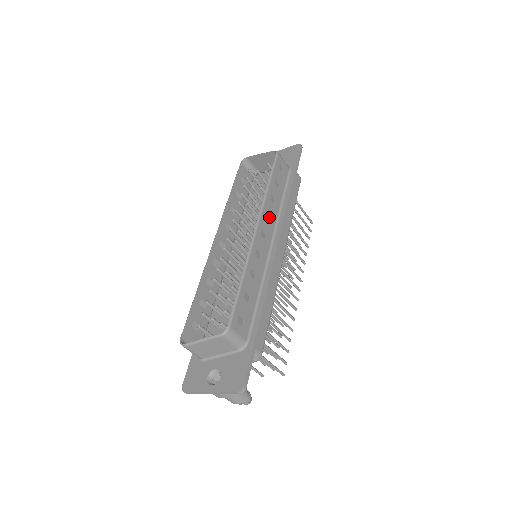
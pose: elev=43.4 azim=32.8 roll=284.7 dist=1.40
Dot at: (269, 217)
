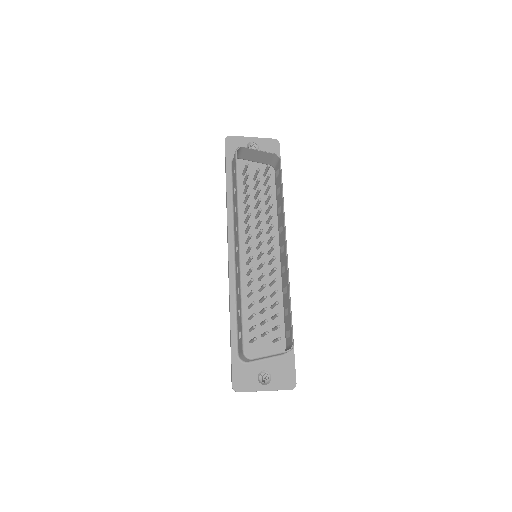
Dot at: (281, 228)
